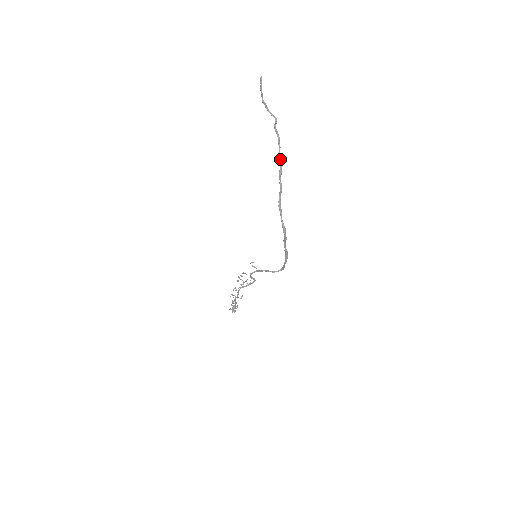
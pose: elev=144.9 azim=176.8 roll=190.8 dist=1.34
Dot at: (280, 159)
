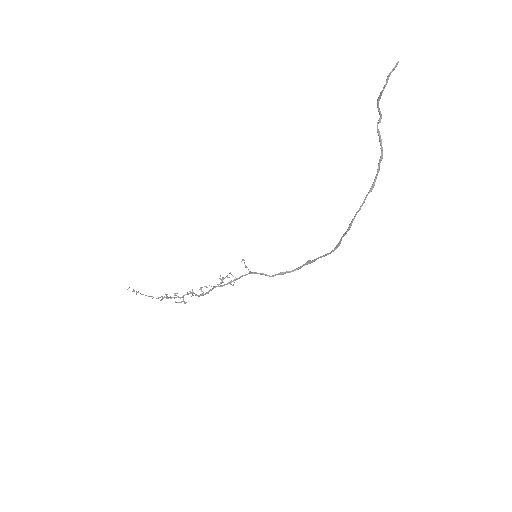
Dot at: occluded
